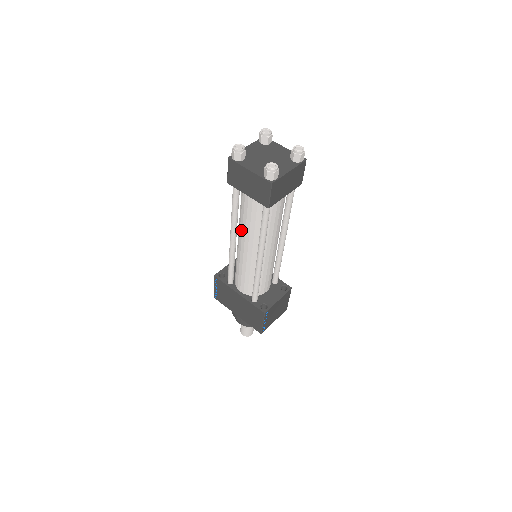
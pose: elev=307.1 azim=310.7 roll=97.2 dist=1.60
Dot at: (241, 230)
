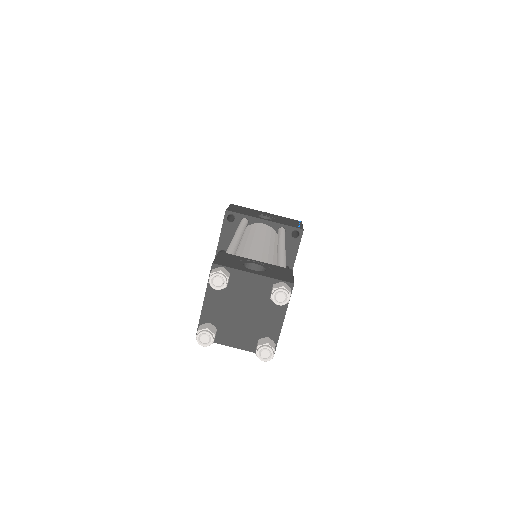
Dot at: occluded
